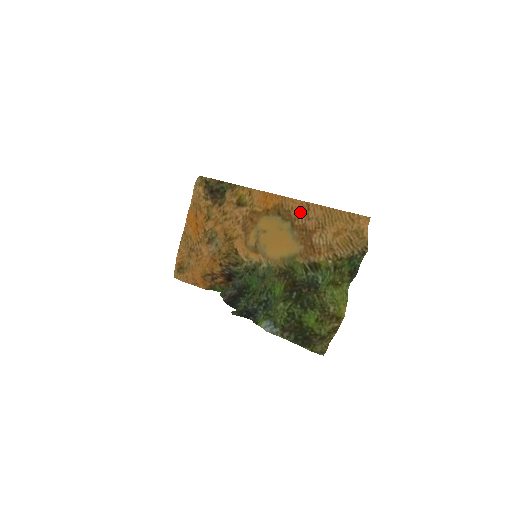
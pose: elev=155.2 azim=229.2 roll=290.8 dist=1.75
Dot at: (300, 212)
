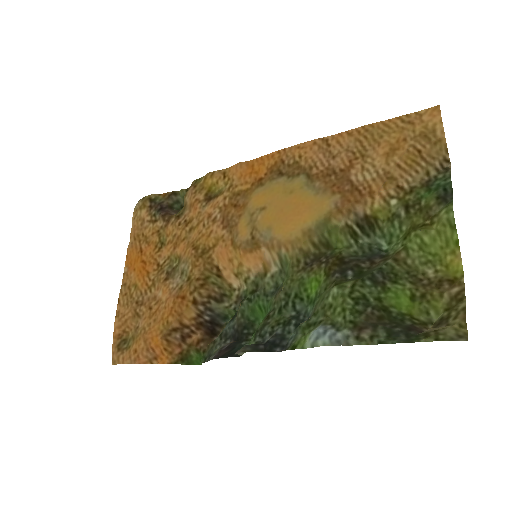
Dot at: (315, 155)
